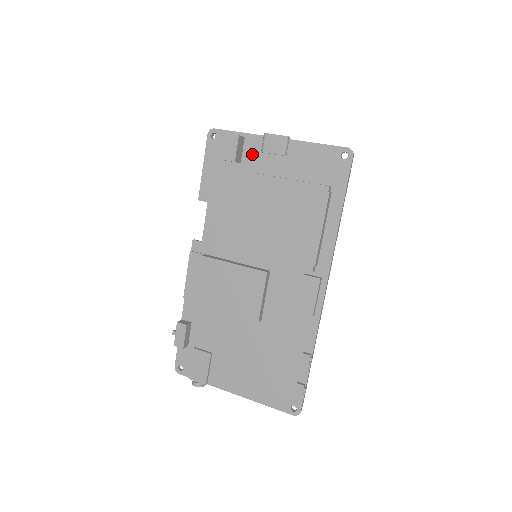
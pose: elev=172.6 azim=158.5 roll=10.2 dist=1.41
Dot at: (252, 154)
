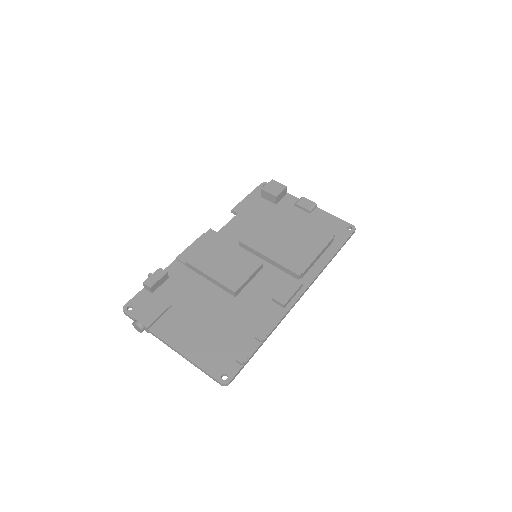
Dot at: (287, 204)
